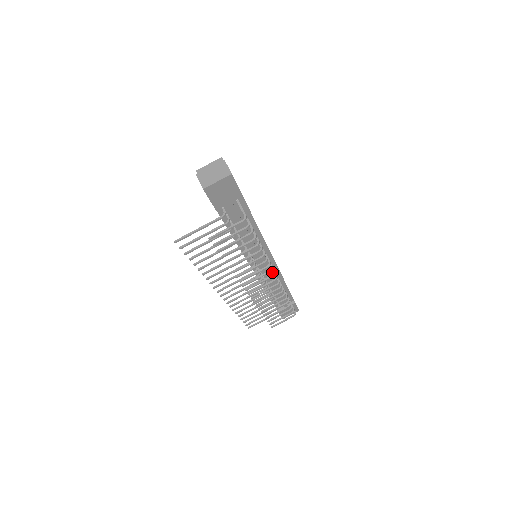
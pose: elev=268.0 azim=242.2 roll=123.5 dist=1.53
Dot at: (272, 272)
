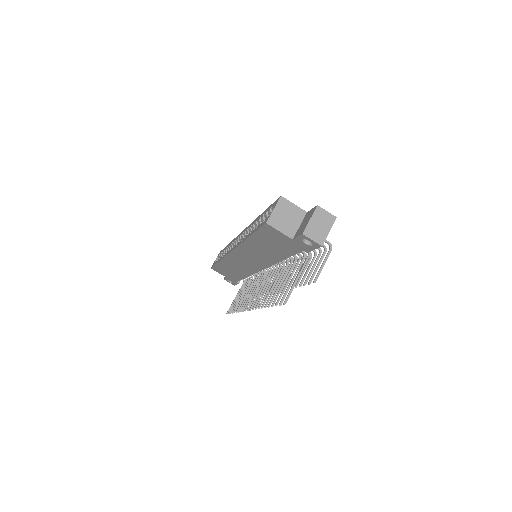
Dot at: occluded
